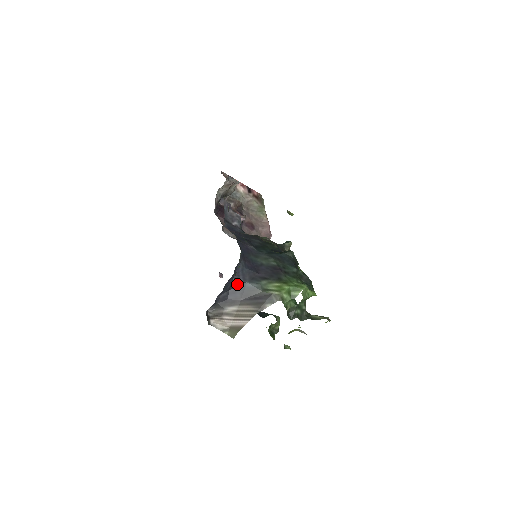
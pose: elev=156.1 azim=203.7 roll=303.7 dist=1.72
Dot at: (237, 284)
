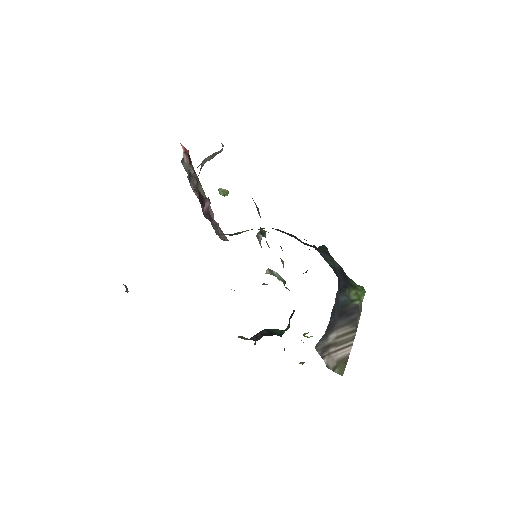
Dot at: (336, 301)
